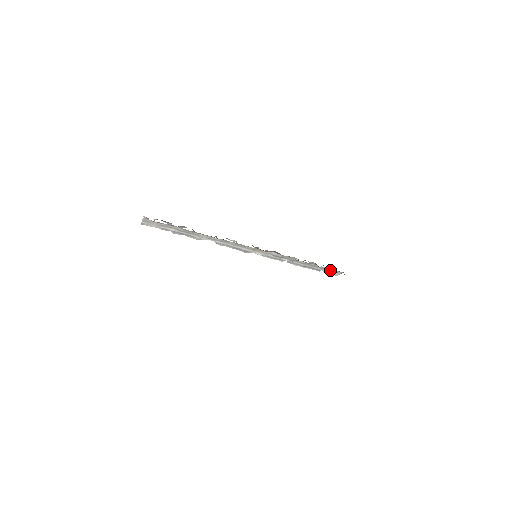
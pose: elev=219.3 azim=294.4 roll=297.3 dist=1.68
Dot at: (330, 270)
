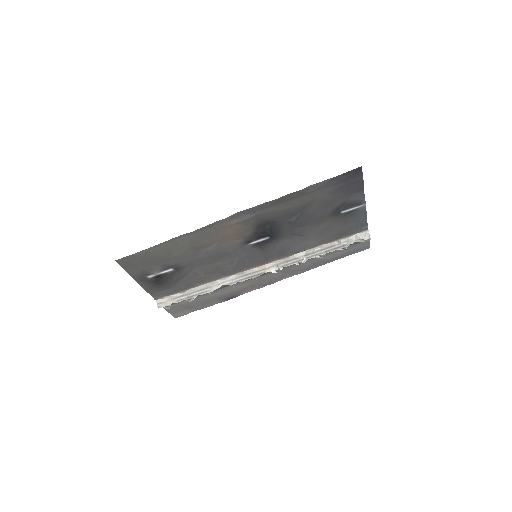
Dot at: (354, 238)
